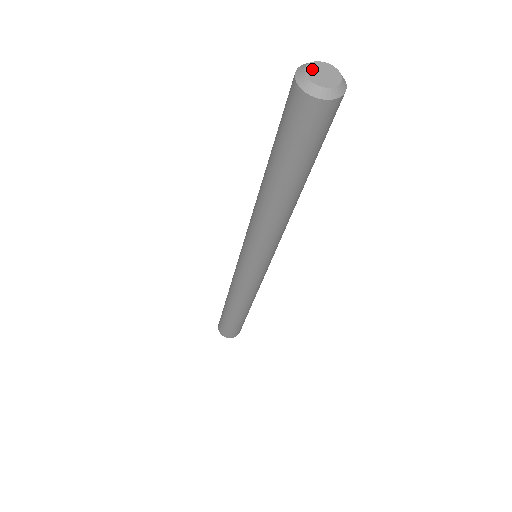
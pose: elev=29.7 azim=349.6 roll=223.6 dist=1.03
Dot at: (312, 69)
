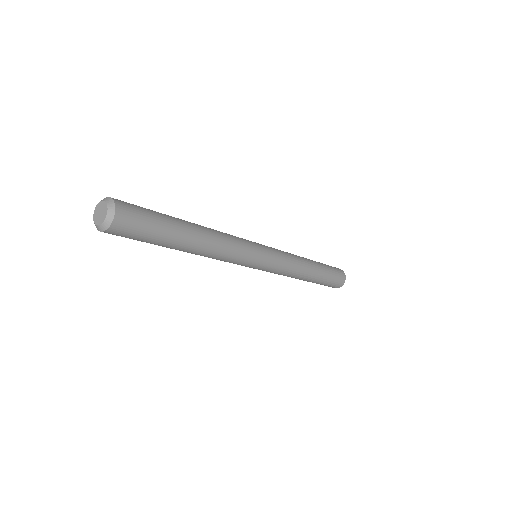
Dot at: (99, 206)
